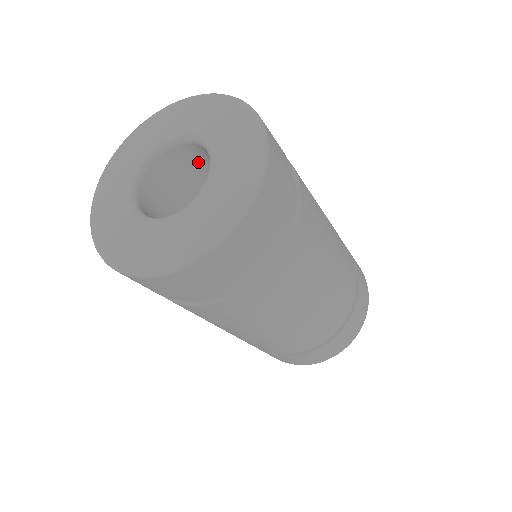
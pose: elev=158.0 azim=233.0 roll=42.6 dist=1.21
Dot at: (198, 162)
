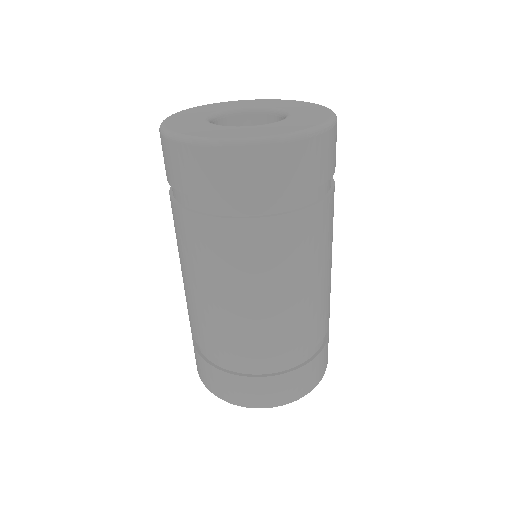
Dot at: occluded
